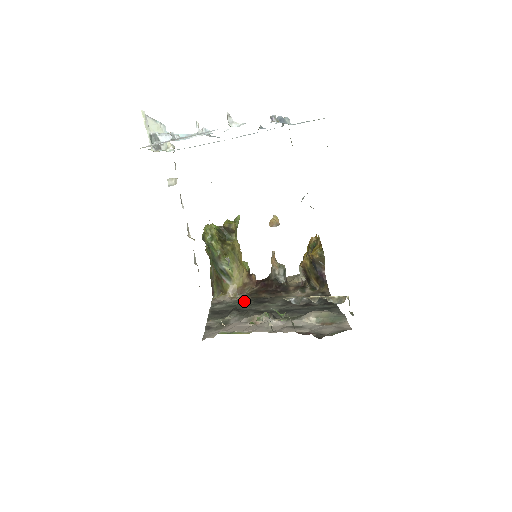
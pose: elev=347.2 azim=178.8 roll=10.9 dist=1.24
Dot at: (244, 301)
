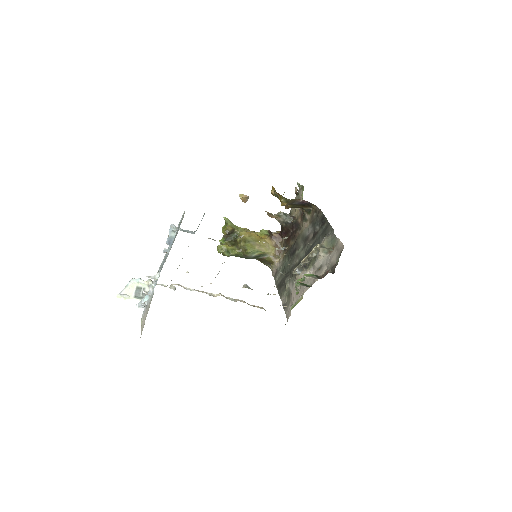
Dot at: (286, 259)
